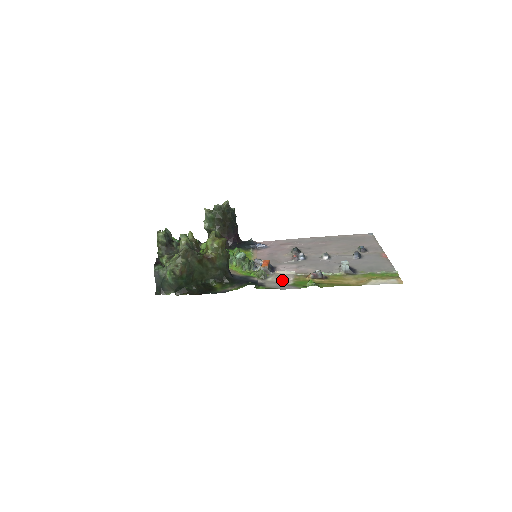
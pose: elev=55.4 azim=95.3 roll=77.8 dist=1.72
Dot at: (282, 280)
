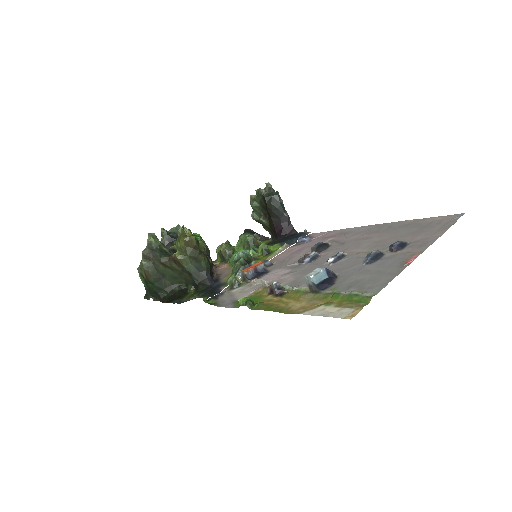
Dot at: (242, 292)
